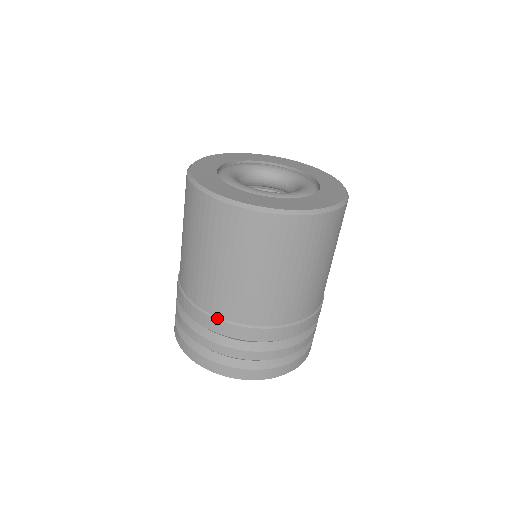
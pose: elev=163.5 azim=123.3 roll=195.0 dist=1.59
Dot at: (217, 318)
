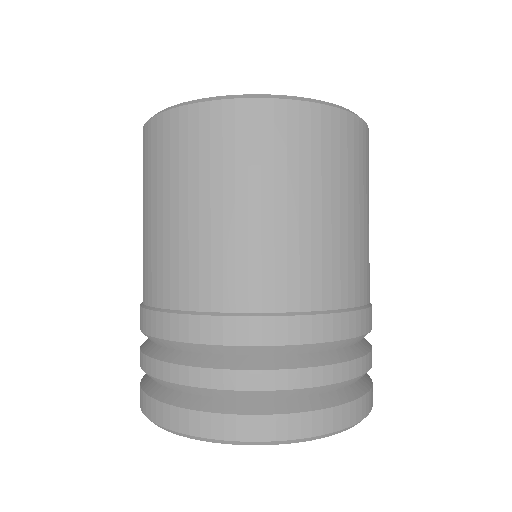
Dot at: (155, 309)
